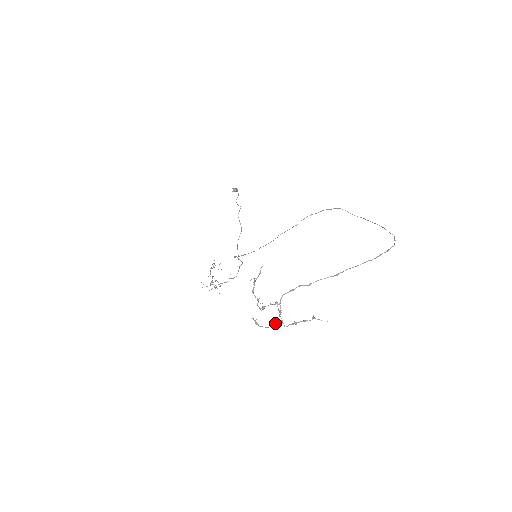
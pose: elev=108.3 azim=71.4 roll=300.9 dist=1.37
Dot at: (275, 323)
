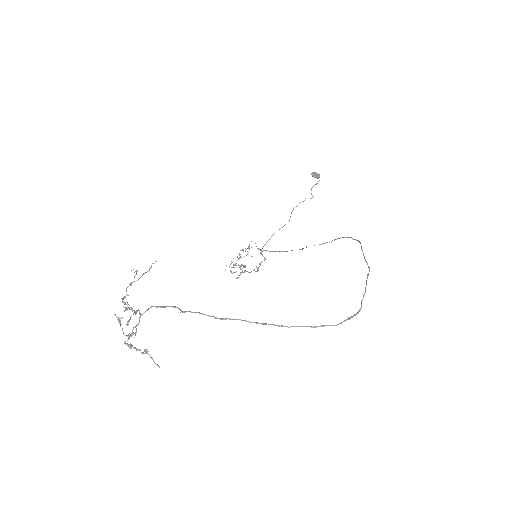
Dot at: (131, 333)
